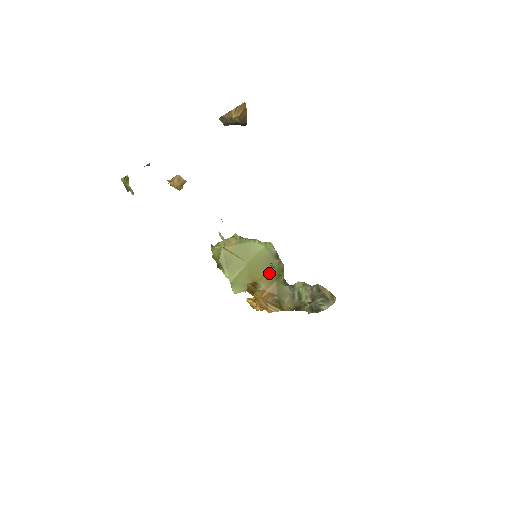
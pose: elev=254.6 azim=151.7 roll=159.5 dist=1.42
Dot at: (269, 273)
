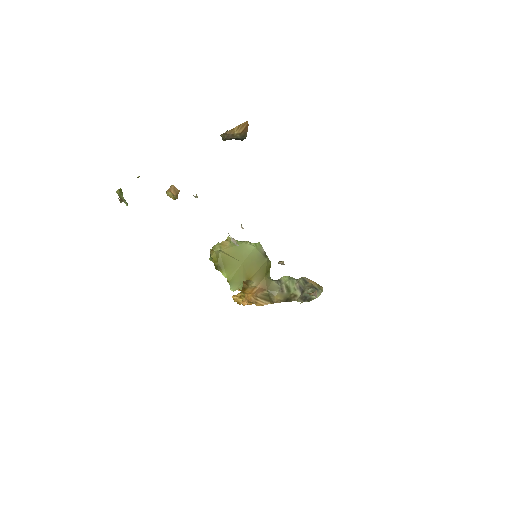
Dot at: (260, 270)
